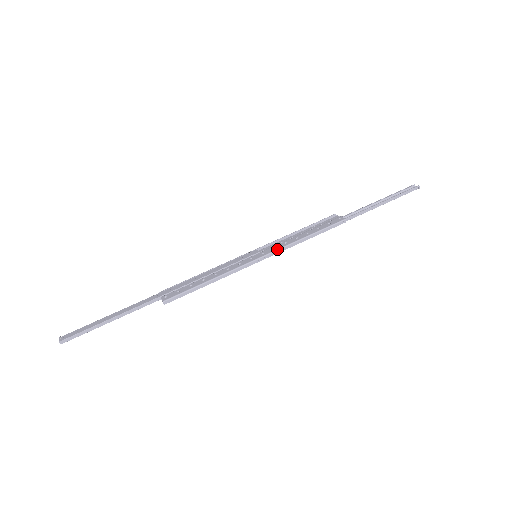
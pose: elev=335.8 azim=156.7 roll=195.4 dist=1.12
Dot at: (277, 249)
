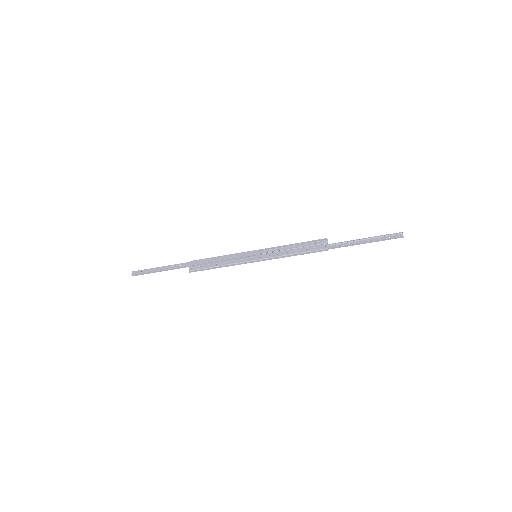
Dot at: (269, 257)
